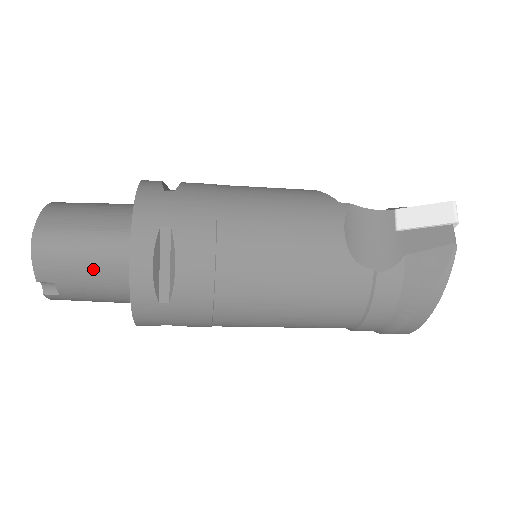
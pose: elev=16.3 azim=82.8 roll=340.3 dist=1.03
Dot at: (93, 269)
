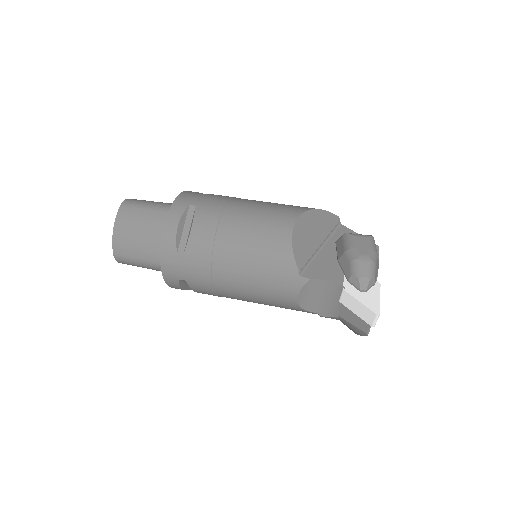
Dot at: occluded
